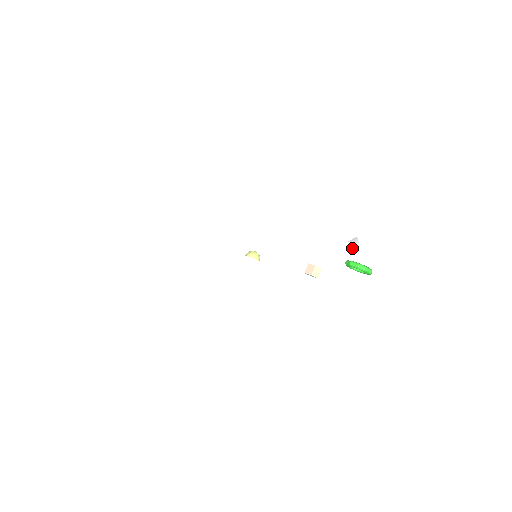
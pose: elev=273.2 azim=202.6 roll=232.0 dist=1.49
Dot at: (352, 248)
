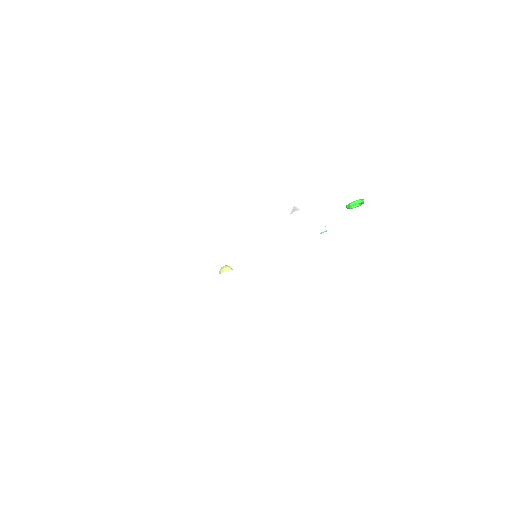
Dot at: (298, 214)
